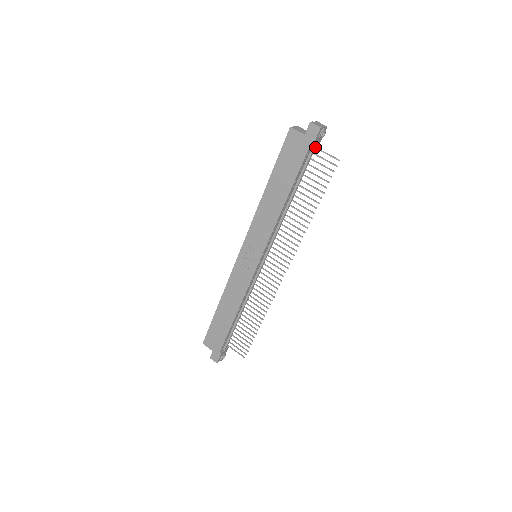
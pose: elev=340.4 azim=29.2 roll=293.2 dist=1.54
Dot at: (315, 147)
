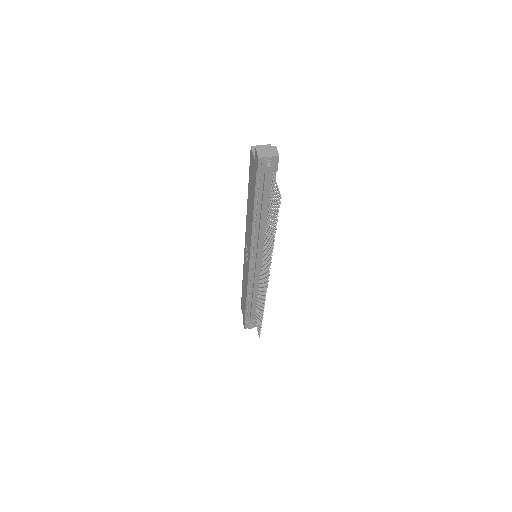
Dot at: (268, 174)
